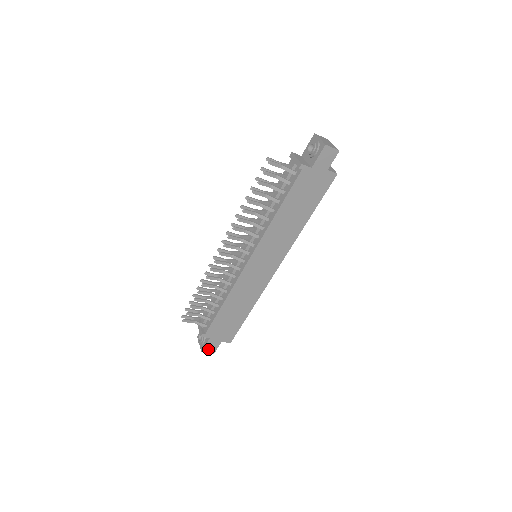
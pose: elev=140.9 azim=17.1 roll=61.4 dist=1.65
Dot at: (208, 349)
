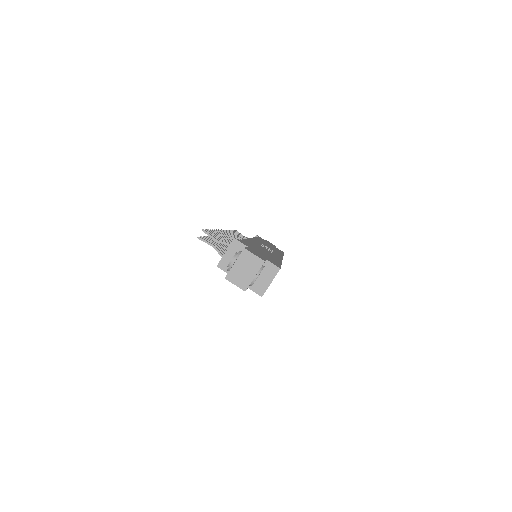
Dot at: occluded
